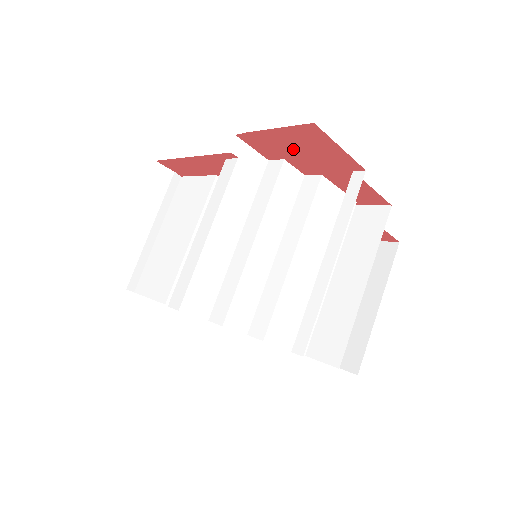
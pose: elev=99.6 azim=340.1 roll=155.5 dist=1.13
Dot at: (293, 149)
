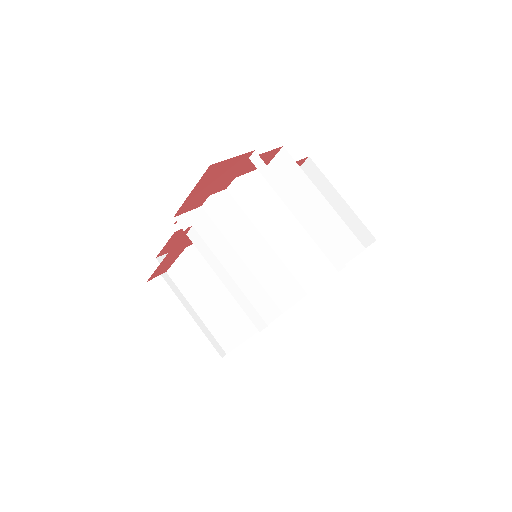
Dot at: (209, 187)
